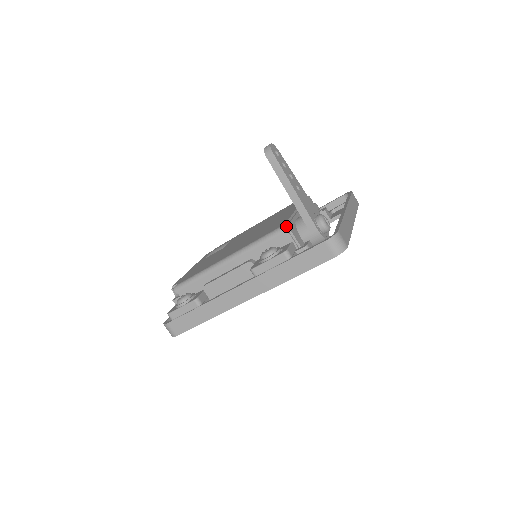
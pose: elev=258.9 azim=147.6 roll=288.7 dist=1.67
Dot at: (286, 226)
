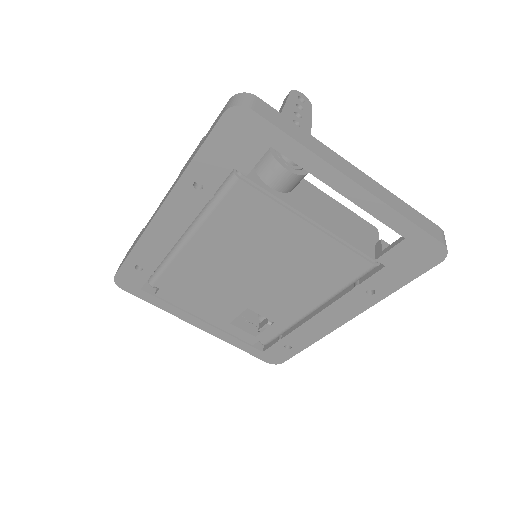
Dot at: occluded
